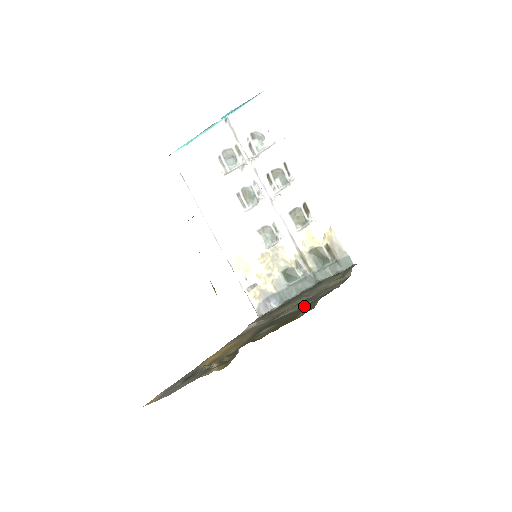
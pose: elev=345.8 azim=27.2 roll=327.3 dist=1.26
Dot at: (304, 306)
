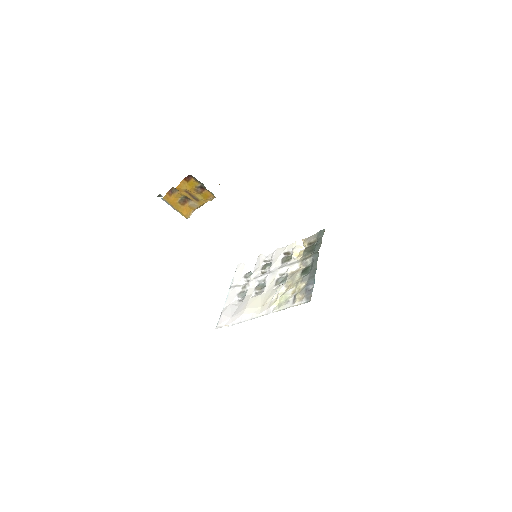
Dot at: occluded
